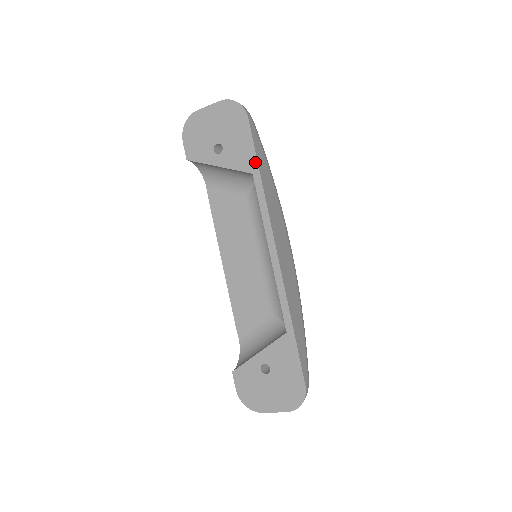
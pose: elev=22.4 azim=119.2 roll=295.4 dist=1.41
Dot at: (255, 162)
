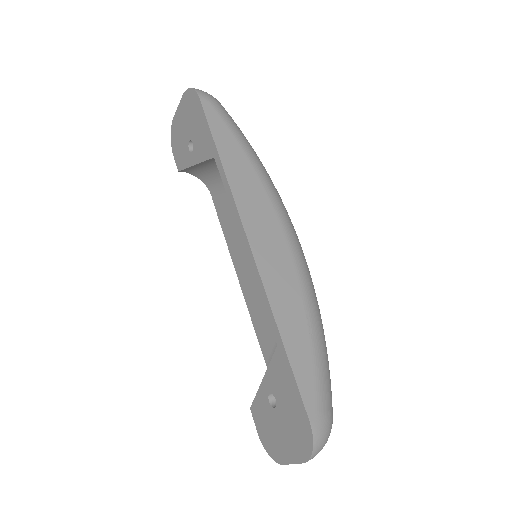
Dot at: (213, 143)
